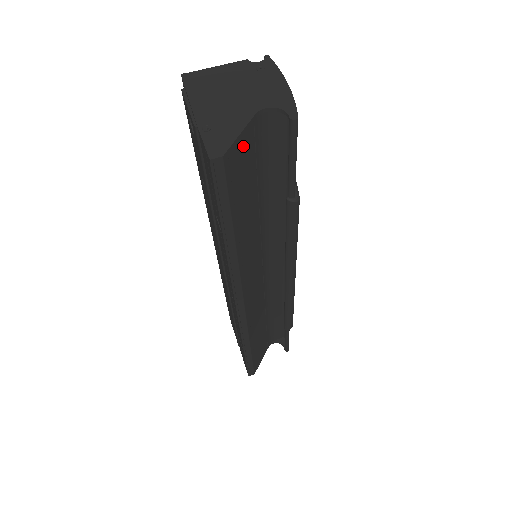
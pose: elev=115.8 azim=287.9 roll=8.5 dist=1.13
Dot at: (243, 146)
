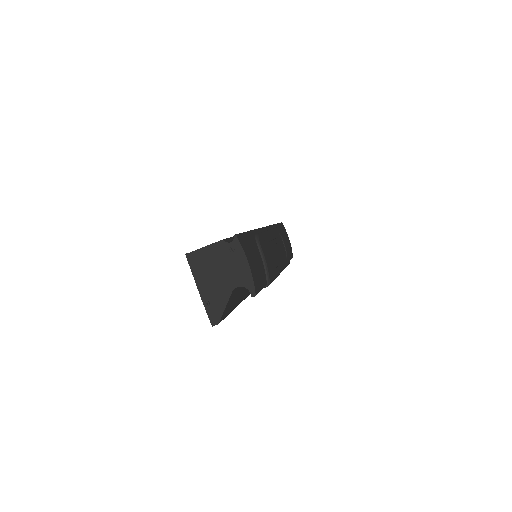
Dot at: (229, 303)
